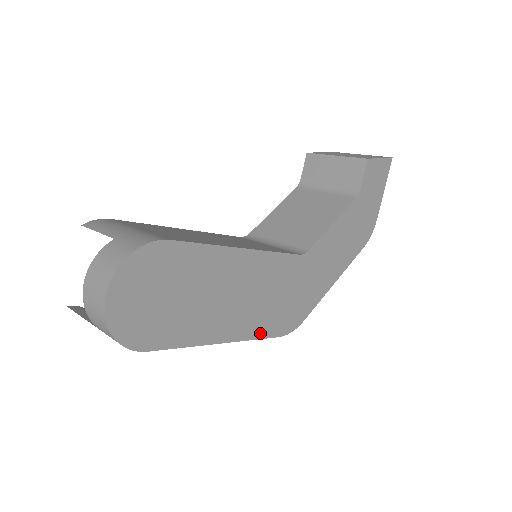
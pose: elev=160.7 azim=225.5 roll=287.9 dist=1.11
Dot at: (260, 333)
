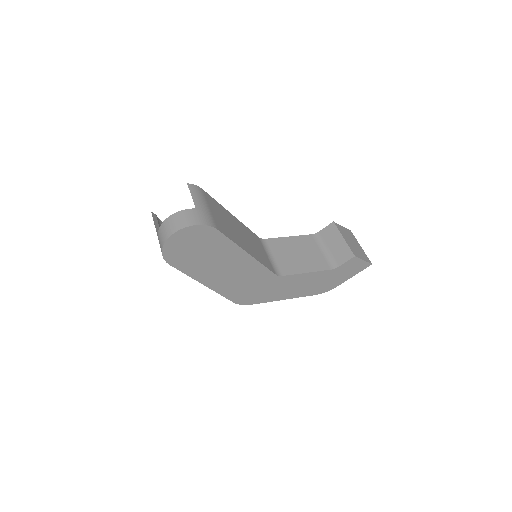
Dot at: (225, 294)
